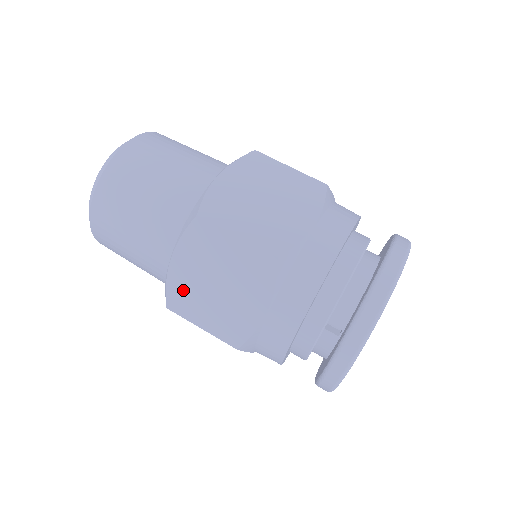
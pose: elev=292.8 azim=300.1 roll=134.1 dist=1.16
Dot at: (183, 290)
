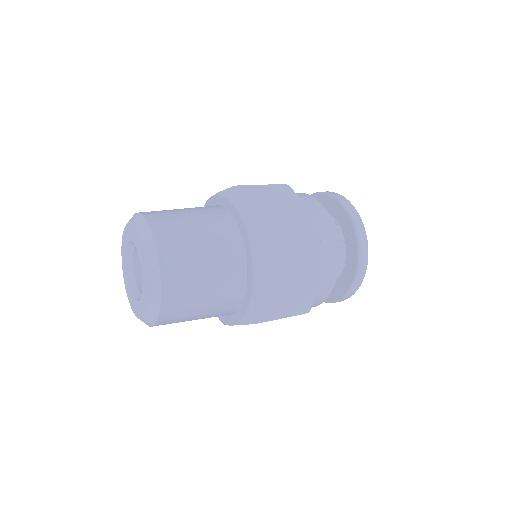
Dot at: (264, 229)
